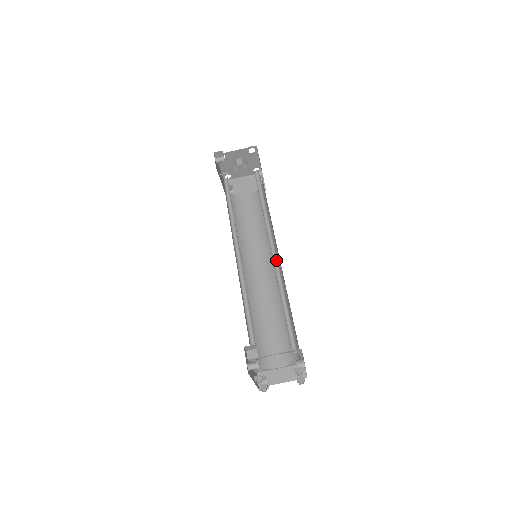
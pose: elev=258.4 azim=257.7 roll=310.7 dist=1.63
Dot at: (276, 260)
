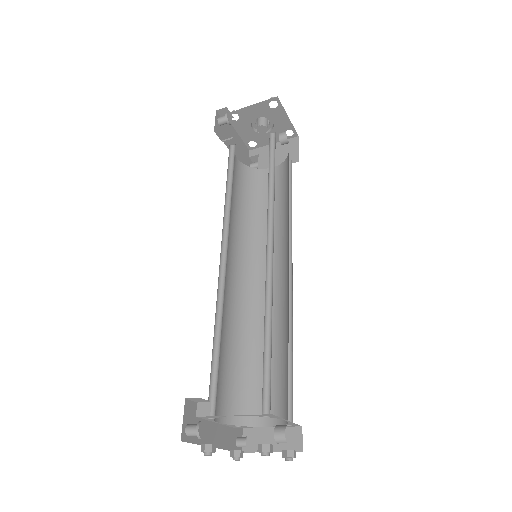
Dot at: (272, 265)
